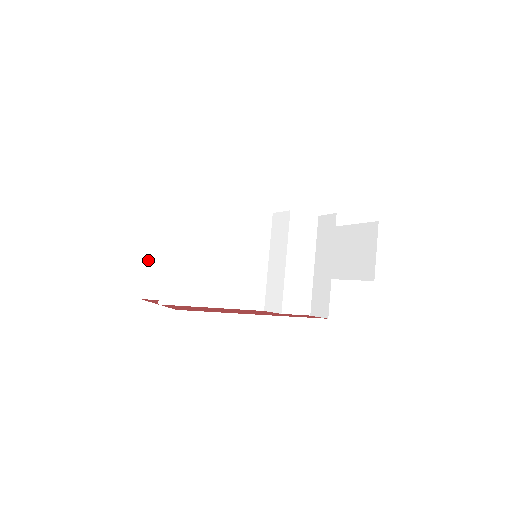
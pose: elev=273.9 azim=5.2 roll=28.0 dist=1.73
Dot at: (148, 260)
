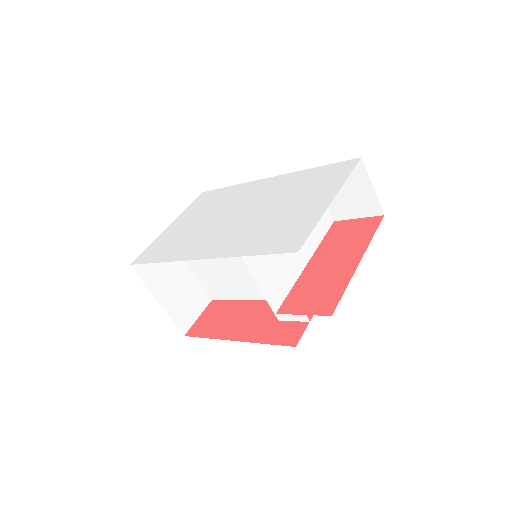
Dot at: occluded
